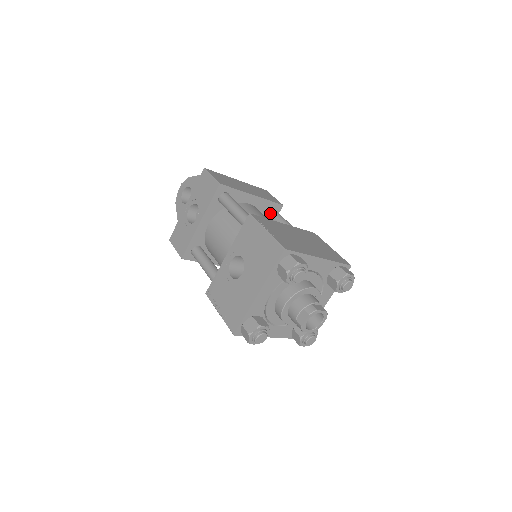
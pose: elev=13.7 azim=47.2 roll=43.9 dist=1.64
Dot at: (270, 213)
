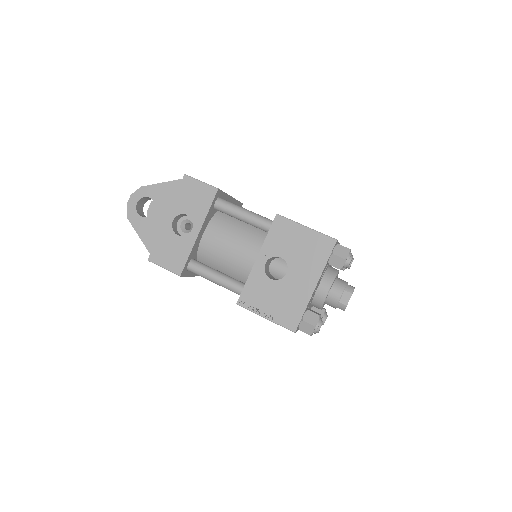
Dot at: occluded
